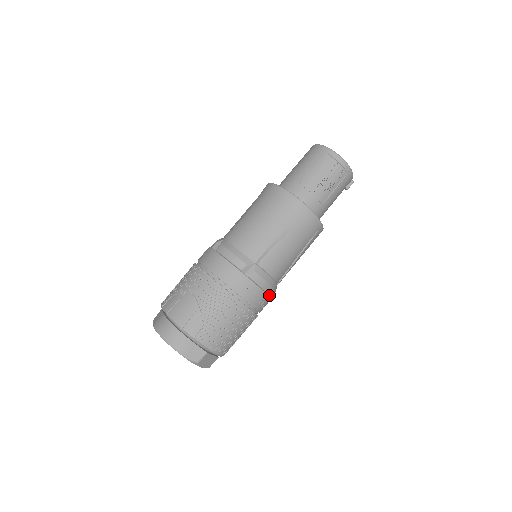
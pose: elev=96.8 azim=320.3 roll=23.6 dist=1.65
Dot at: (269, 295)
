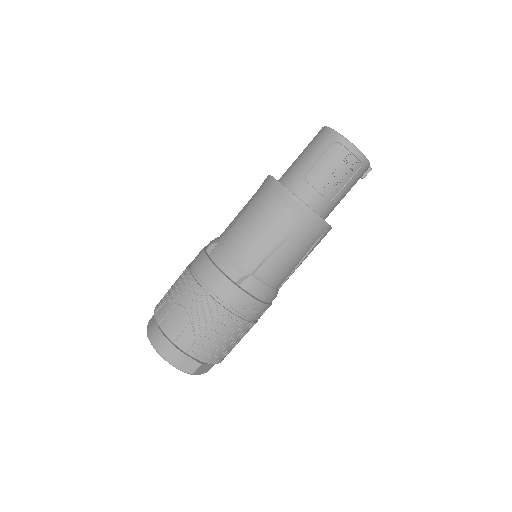
Dot at: (268, 302)
